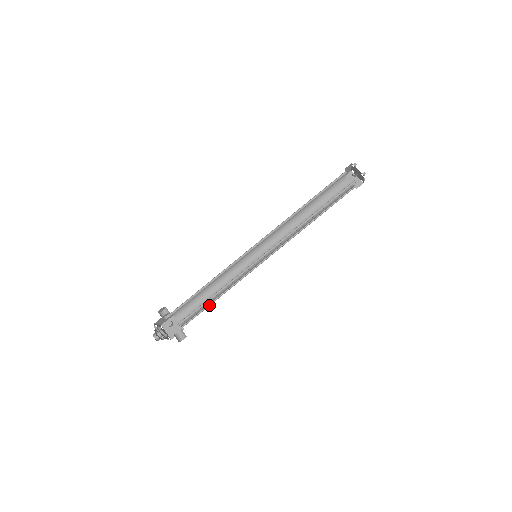
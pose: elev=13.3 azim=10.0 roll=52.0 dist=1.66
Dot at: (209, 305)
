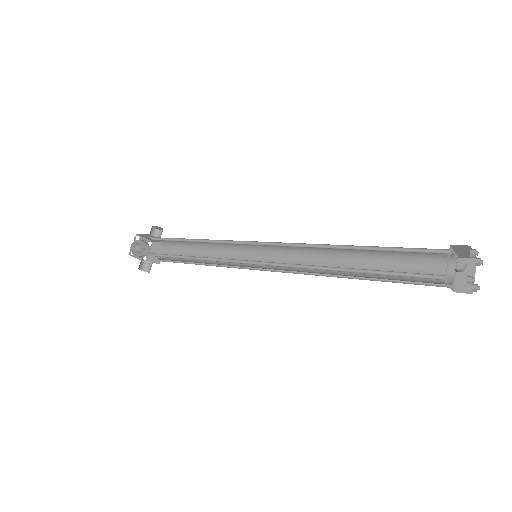
Dot at: (189, 263)
